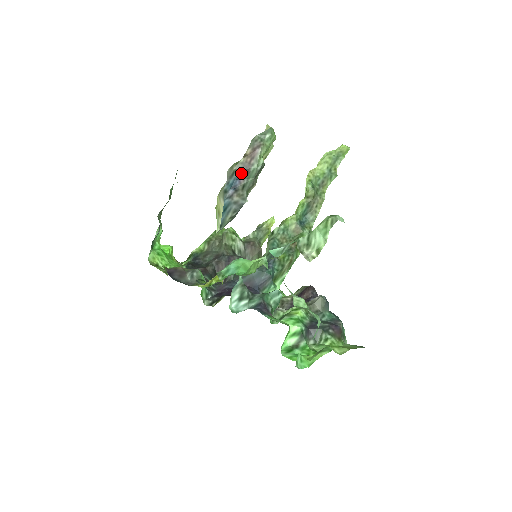
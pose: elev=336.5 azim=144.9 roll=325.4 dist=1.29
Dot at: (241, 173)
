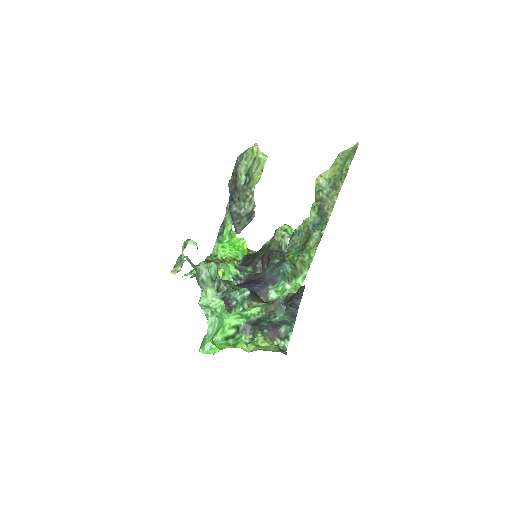
Dot at: (233, 188)
